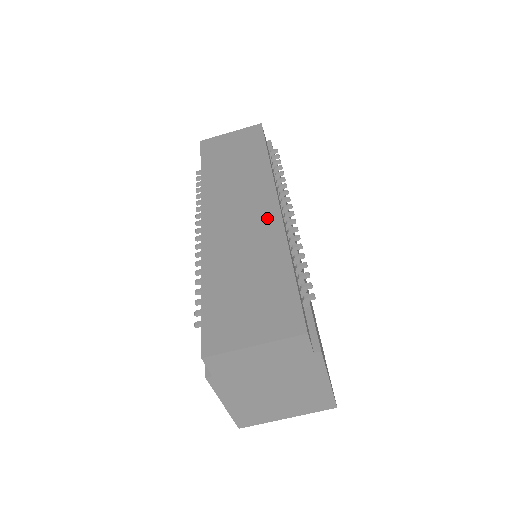
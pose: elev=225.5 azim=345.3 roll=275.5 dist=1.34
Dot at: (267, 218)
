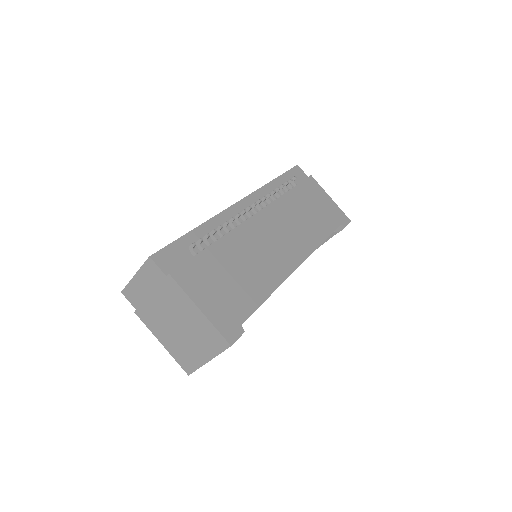
Dot at: occluded
